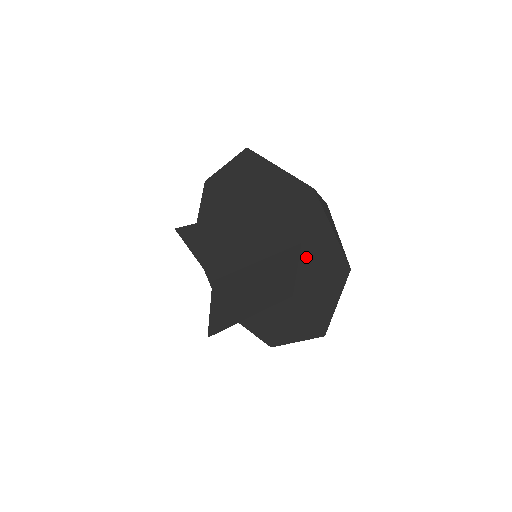
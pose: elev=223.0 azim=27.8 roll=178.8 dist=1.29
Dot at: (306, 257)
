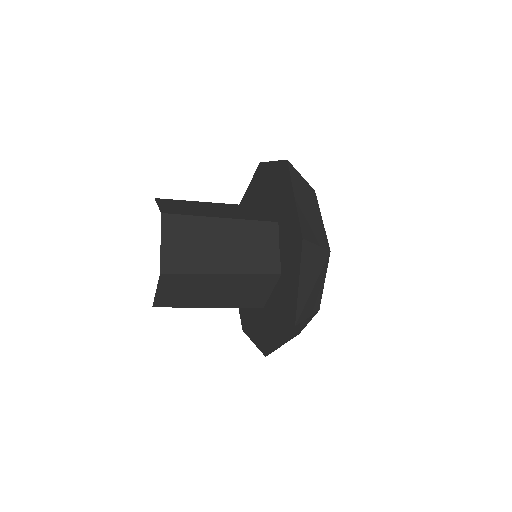
Dot at: (279, 288)
